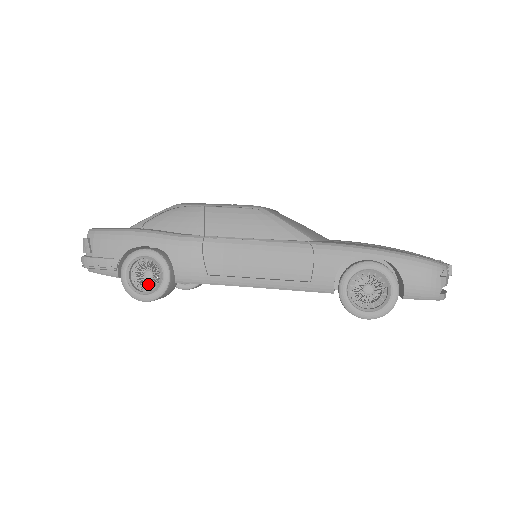
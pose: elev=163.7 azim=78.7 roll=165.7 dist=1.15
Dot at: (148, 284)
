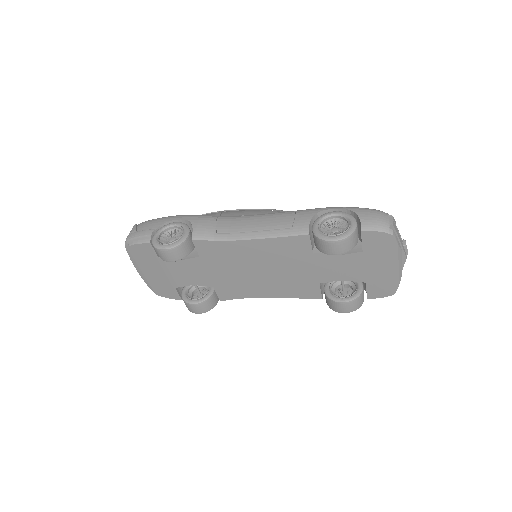
Dot at: occluded
